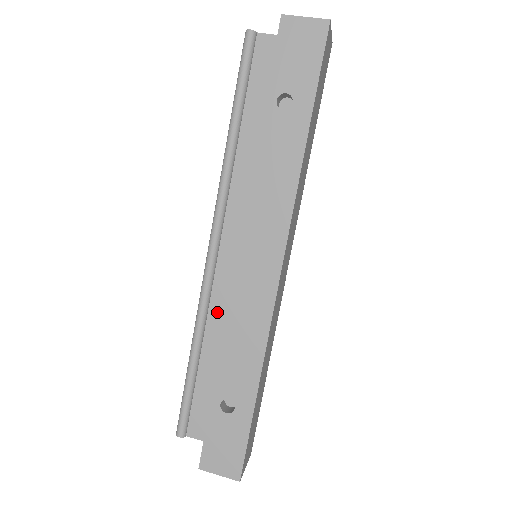
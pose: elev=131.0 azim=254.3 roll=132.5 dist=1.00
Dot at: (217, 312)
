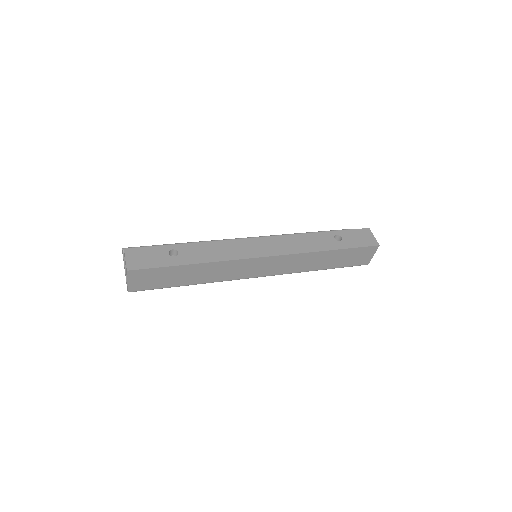
Dot at: occluded
